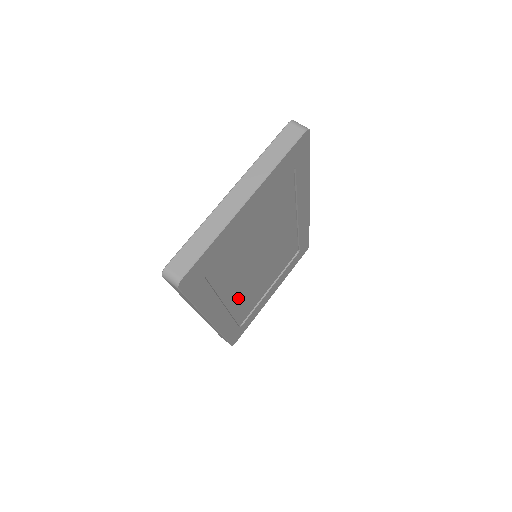
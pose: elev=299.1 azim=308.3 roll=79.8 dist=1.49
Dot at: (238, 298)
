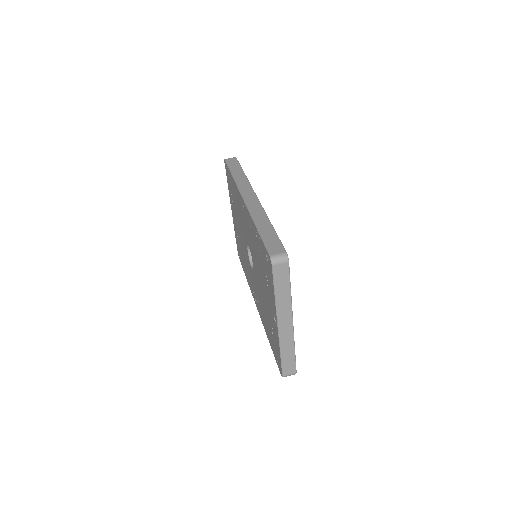
Dot at: occluded
